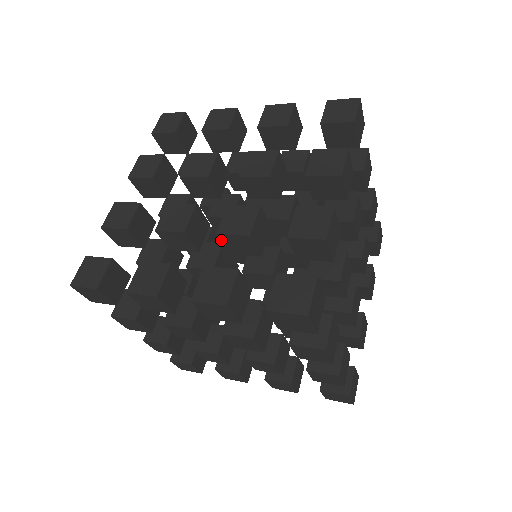
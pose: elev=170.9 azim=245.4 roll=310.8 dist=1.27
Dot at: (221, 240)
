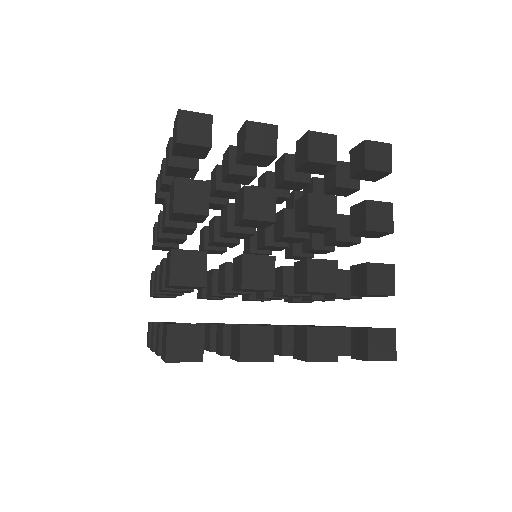
Dot at: (285, 161)
